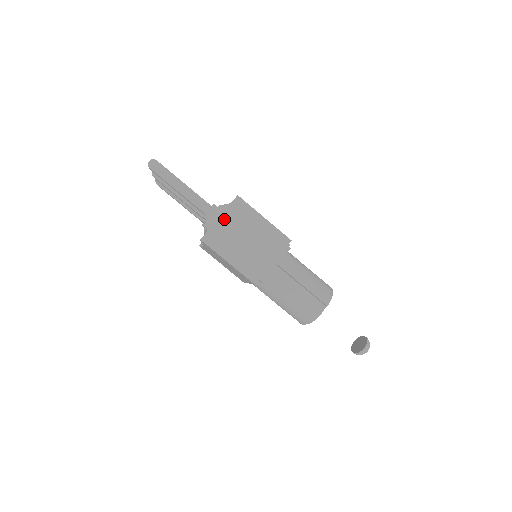
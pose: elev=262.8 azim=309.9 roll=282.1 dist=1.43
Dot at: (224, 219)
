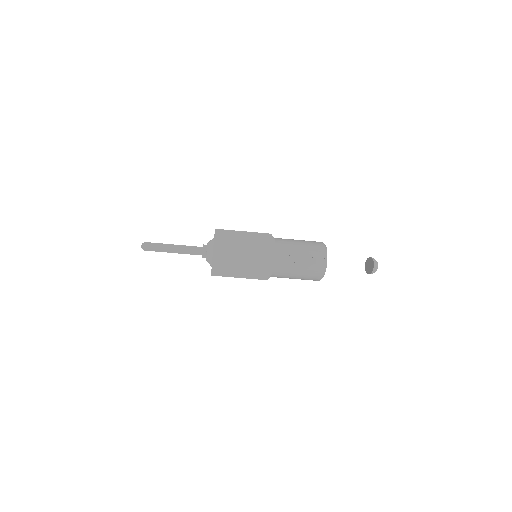
Dot at: (217, 251)
